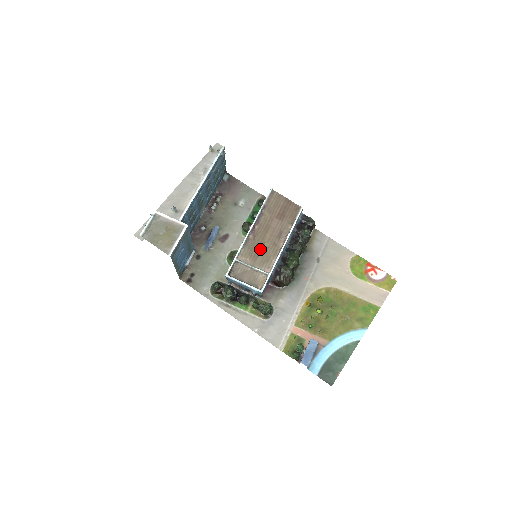
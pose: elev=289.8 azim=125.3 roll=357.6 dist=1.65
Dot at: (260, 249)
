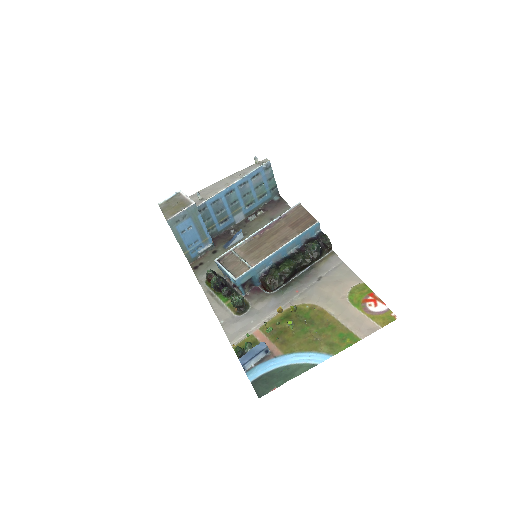
Dot at: (258, 247)
